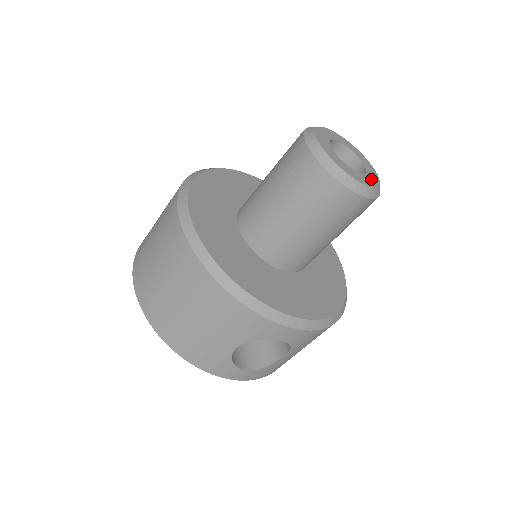
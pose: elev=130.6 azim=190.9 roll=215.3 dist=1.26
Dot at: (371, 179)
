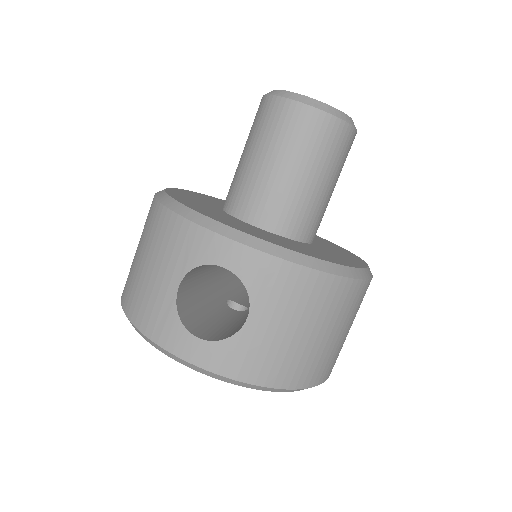
Dot at: occluded
